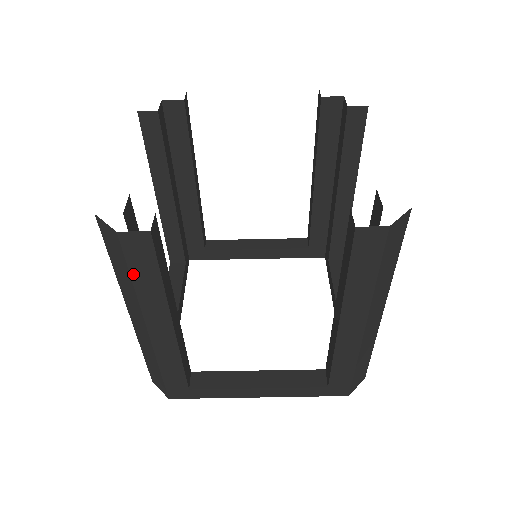
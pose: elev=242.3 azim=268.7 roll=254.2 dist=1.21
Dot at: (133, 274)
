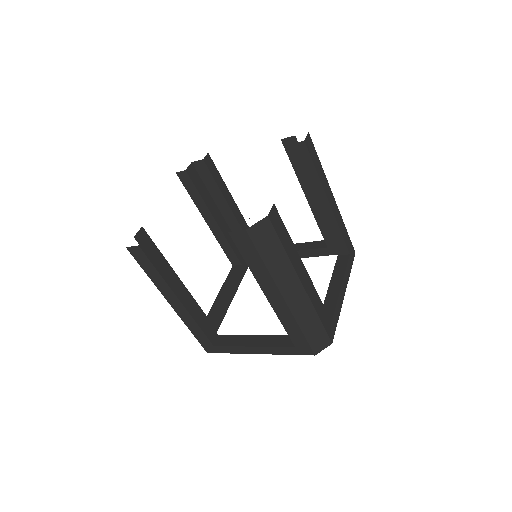
Dot at: (145, 270)
